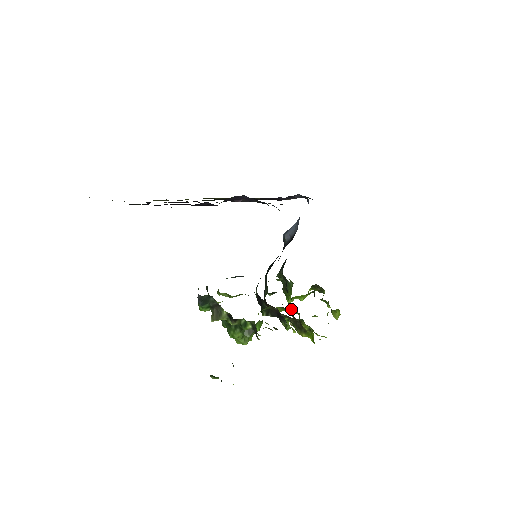
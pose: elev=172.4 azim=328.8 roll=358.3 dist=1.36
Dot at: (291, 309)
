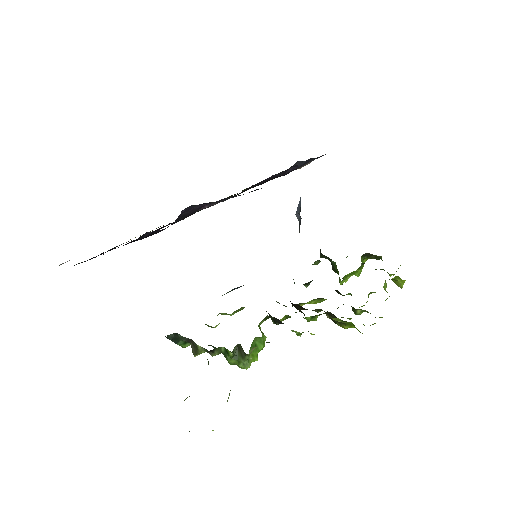
Dot at: occluded
